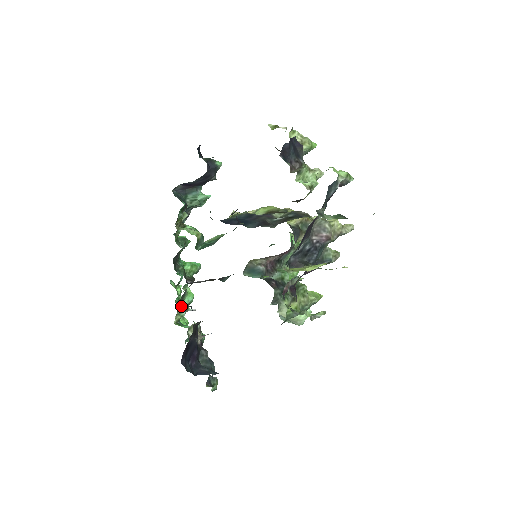
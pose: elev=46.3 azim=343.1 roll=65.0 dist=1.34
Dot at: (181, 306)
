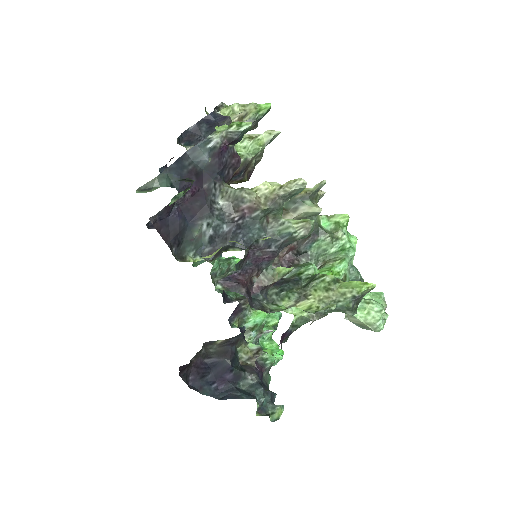
Dot at: (246, 328)
